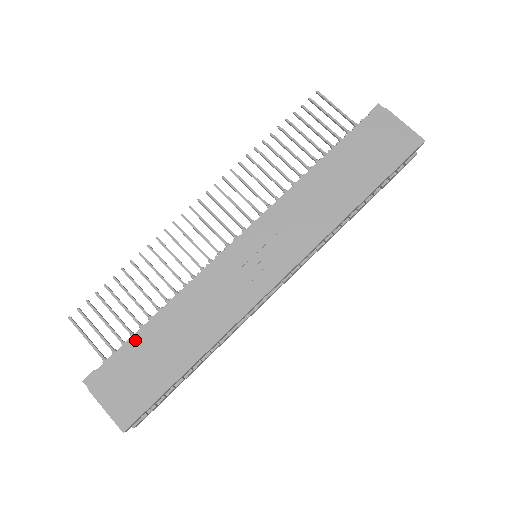
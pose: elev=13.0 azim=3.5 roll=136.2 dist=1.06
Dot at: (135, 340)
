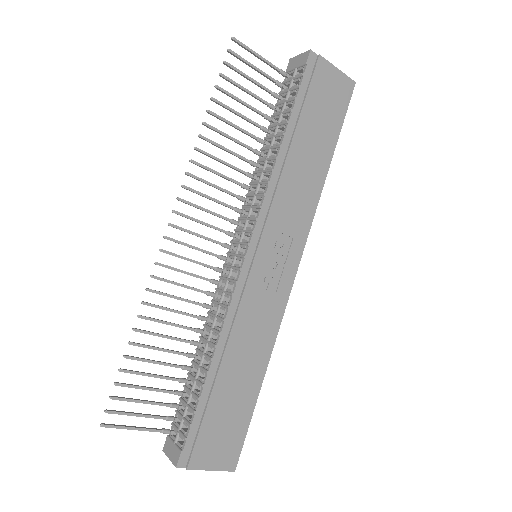
Dot at: (204, 401)
